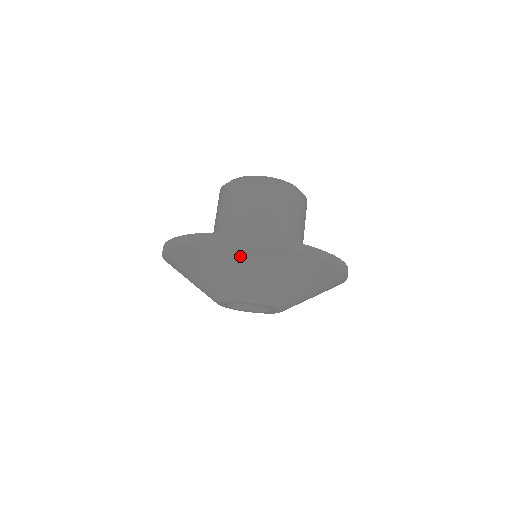
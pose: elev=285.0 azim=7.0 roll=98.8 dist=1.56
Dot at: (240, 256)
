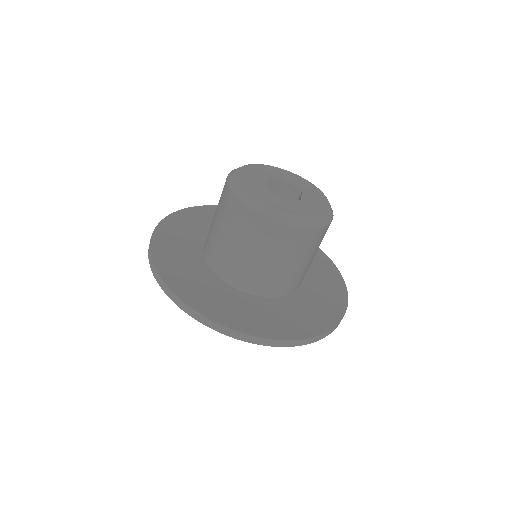
Dot at: occluded
